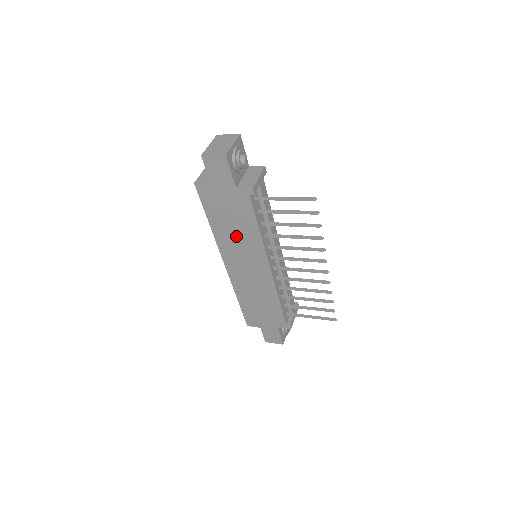
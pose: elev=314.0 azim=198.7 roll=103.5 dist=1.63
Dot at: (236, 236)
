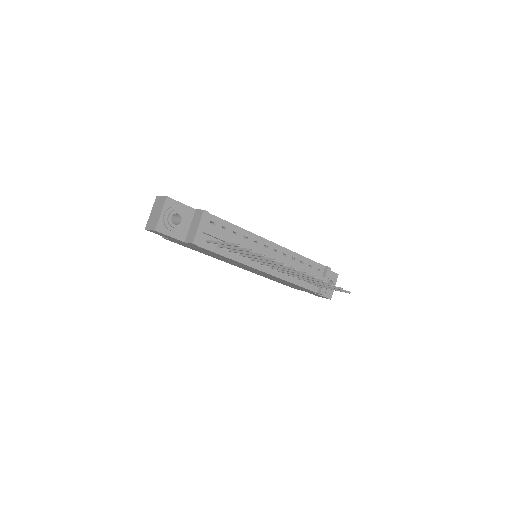
Dot at: (221, 258)
